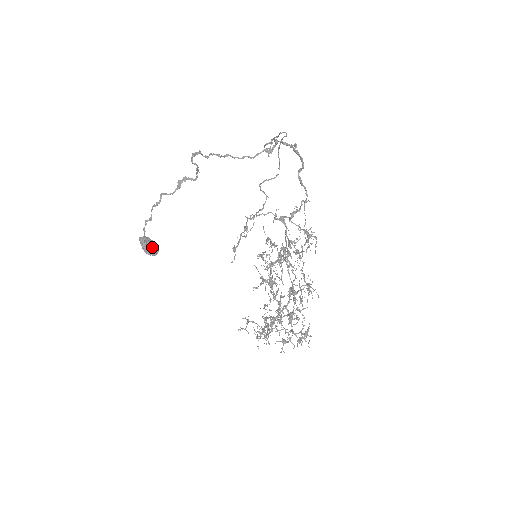
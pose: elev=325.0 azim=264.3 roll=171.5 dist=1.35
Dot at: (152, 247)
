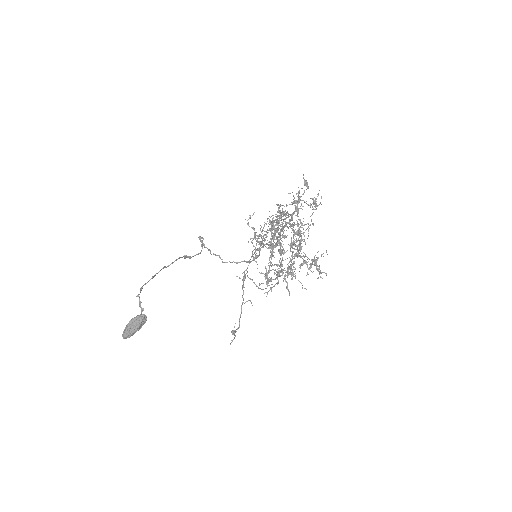
Dot at: occluded
